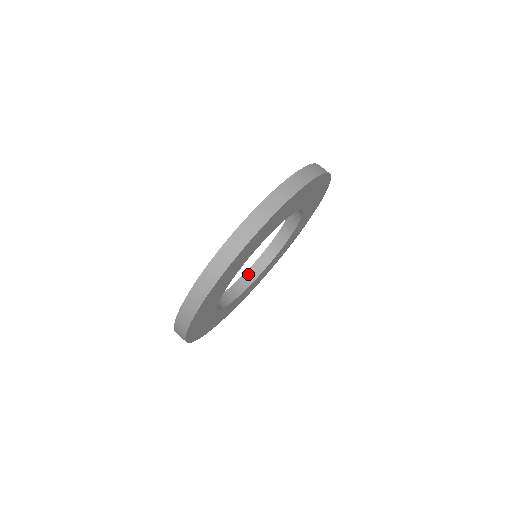
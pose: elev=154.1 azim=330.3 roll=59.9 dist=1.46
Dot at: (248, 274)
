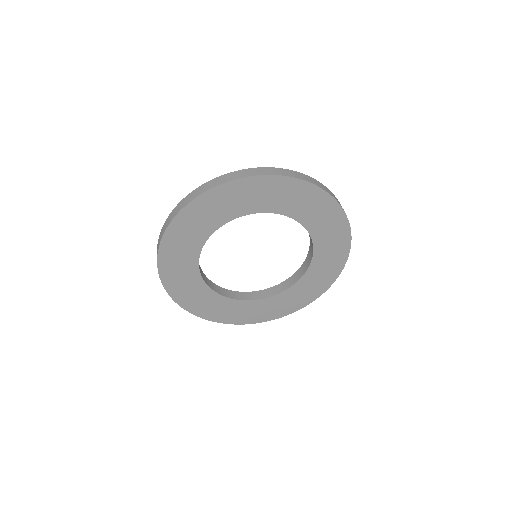
Dot at: (281, 285)
